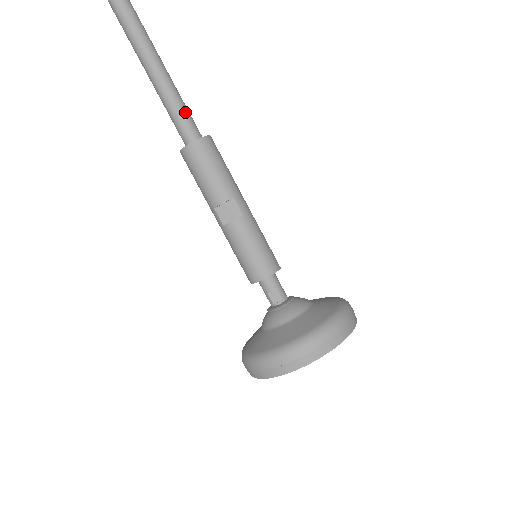
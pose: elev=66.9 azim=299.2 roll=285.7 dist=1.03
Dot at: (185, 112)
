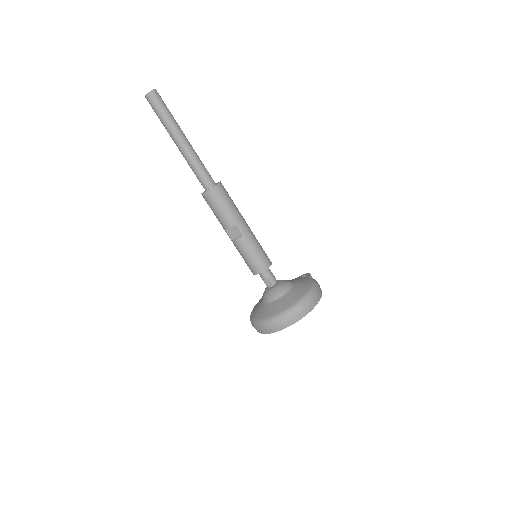
Dot at: (201, 169)
